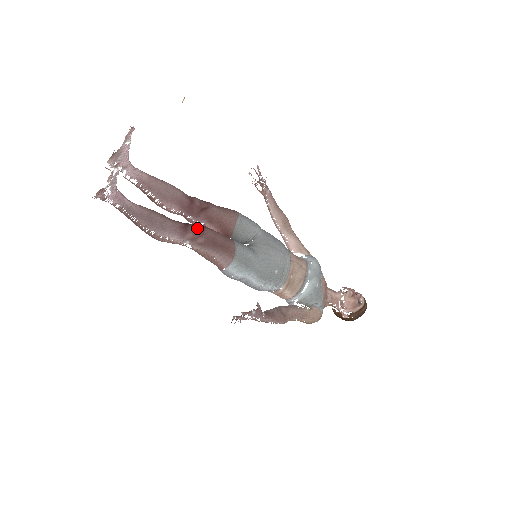
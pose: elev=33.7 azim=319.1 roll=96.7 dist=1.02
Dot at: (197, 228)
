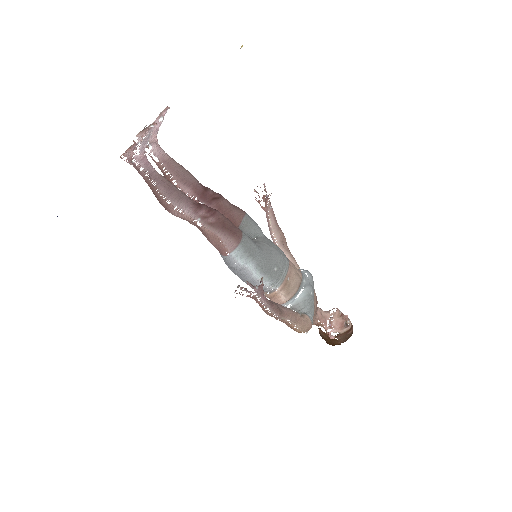
Dot at: (210, 208)
